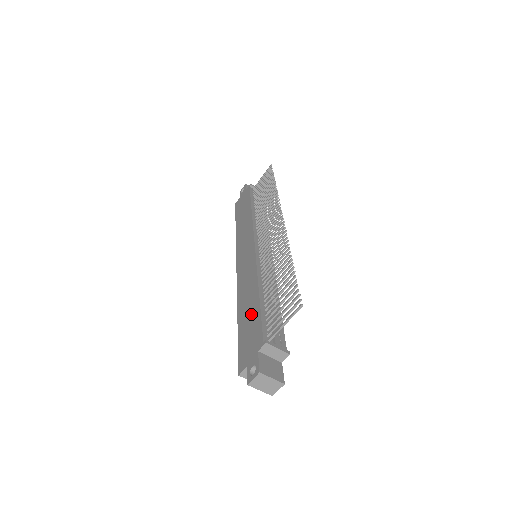
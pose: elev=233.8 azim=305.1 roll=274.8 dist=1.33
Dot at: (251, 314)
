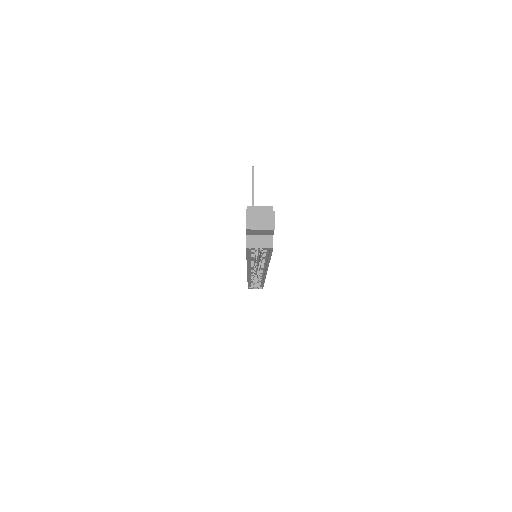
Dot at: occluded
